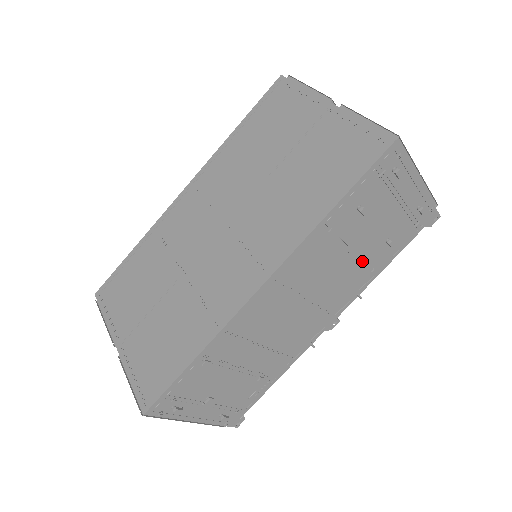
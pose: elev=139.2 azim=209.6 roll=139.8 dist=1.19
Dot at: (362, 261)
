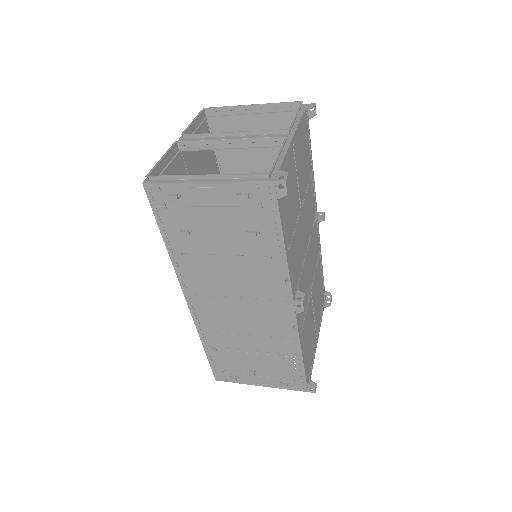
Dot at: (247, 256)
